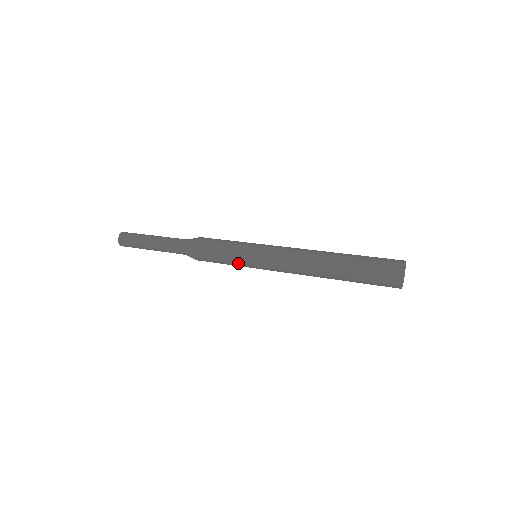
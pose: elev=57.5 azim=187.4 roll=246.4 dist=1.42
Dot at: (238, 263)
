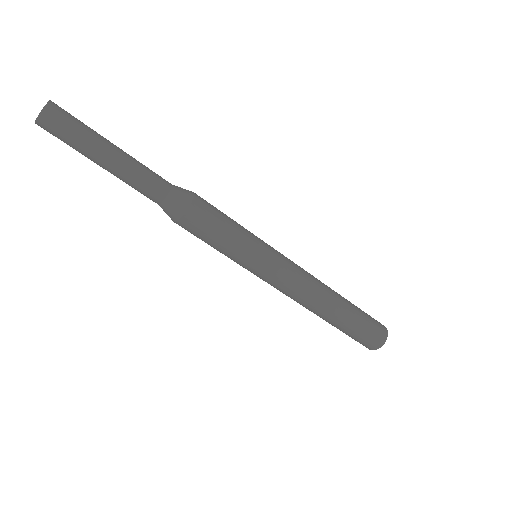
Dot at: (243, 254)
